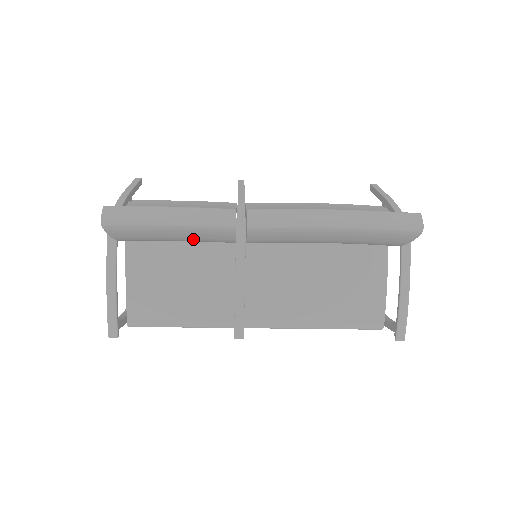
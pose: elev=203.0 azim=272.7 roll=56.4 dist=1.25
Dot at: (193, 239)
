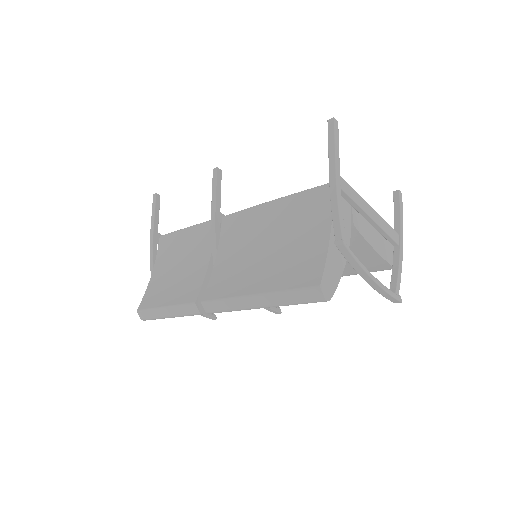
Dot at: occluded
